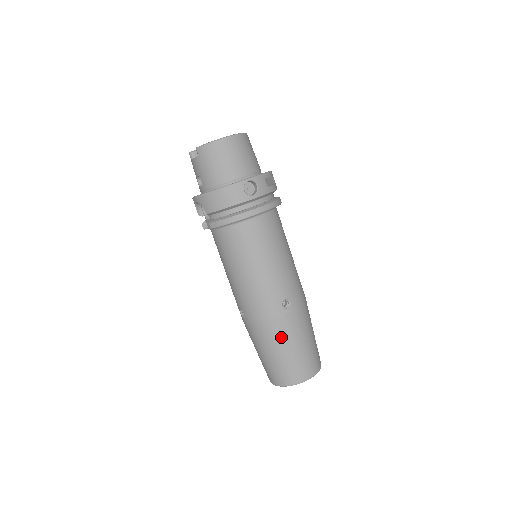
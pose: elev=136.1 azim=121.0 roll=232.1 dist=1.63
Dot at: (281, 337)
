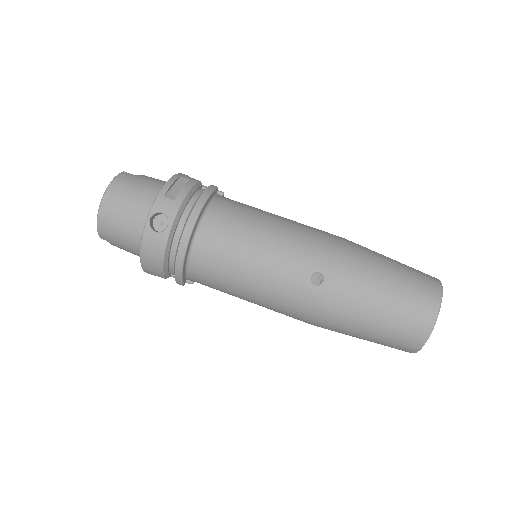
Dot at: (351, 313)
